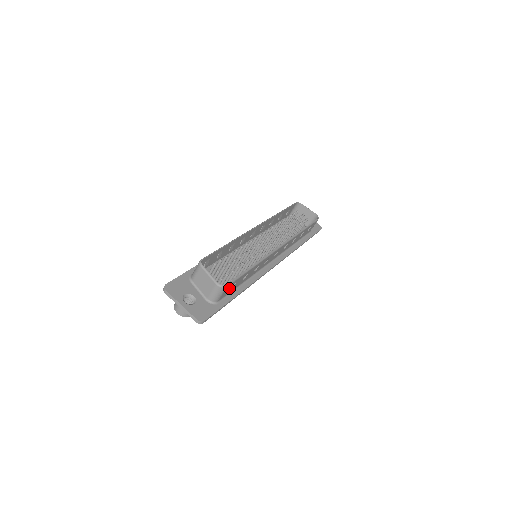
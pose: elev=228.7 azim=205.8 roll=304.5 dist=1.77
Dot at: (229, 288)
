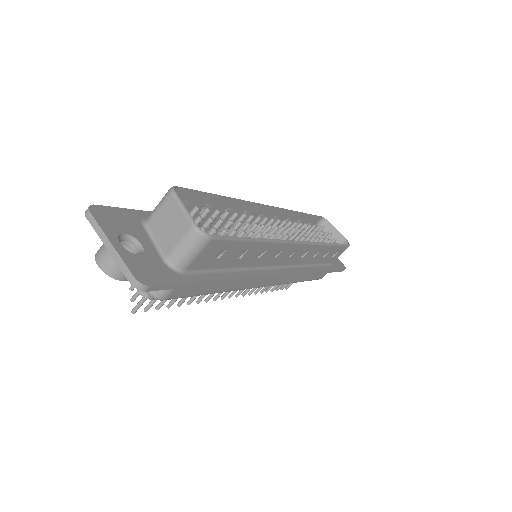
Dot at: (212, 252)
